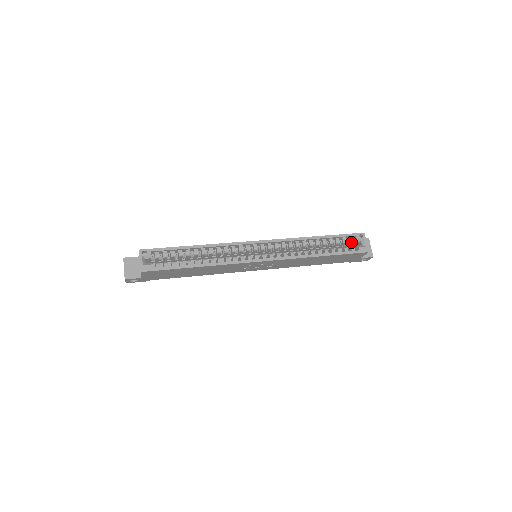
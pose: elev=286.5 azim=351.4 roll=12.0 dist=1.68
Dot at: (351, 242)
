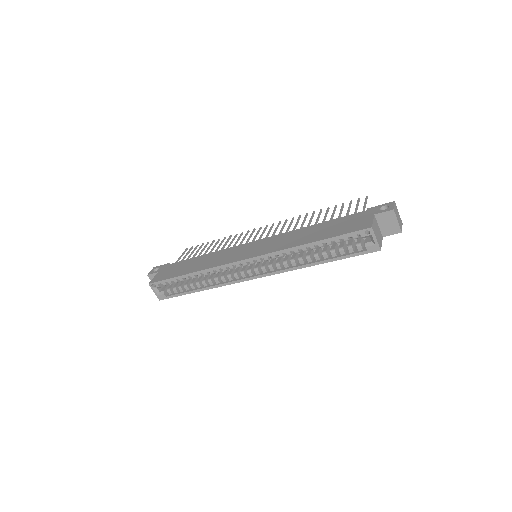
Dot at: (357, 238)
